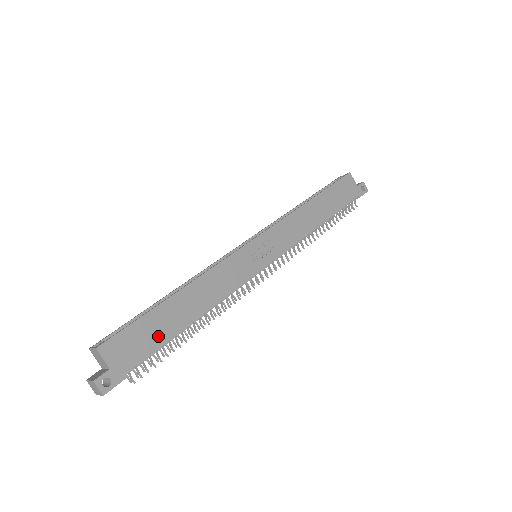
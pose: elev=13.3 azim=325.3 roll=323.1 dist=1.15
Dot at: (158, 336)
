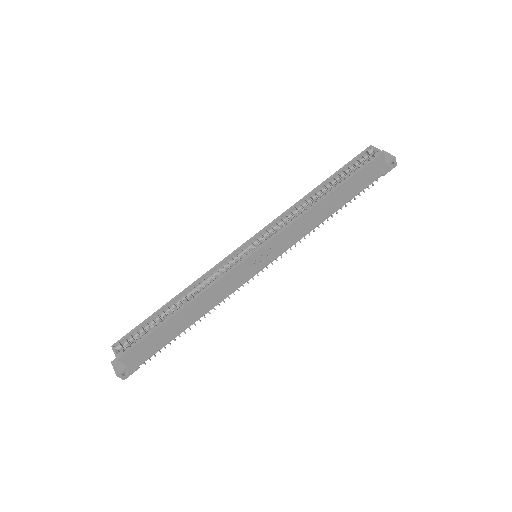
Dot at: (163, 340)
